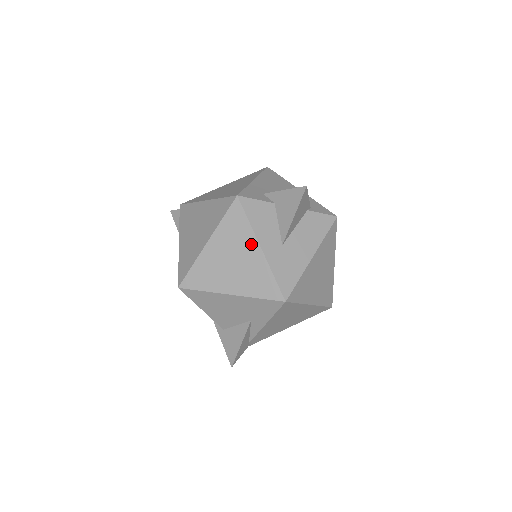
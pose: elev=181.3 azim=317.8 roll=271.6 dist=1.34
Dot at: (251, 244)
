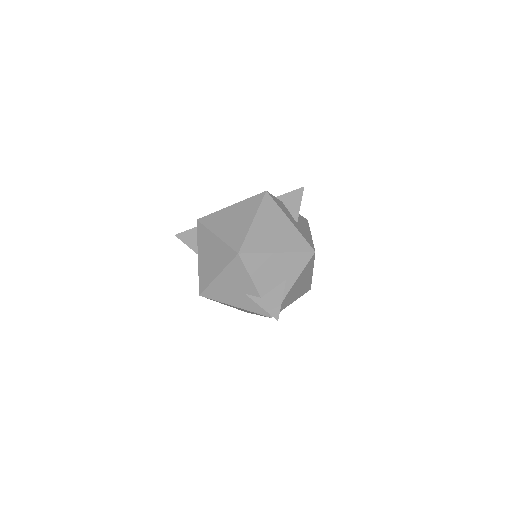
Dot at: (283, 219)
